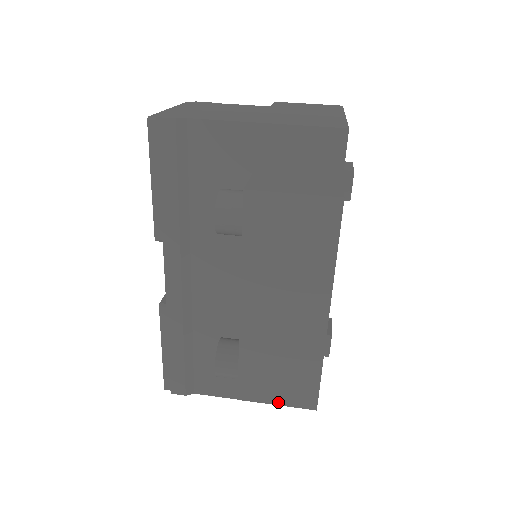
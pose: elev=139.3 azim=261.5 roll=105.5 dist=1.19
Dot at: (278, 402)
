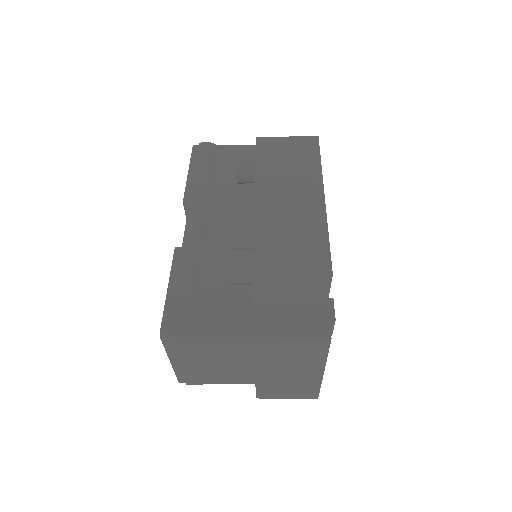
Dot at: (293, 271)
